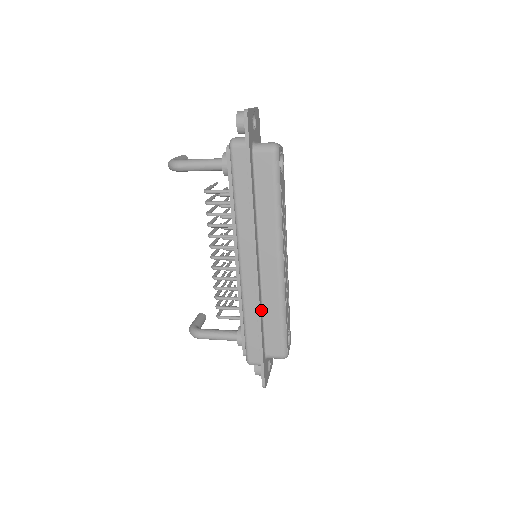
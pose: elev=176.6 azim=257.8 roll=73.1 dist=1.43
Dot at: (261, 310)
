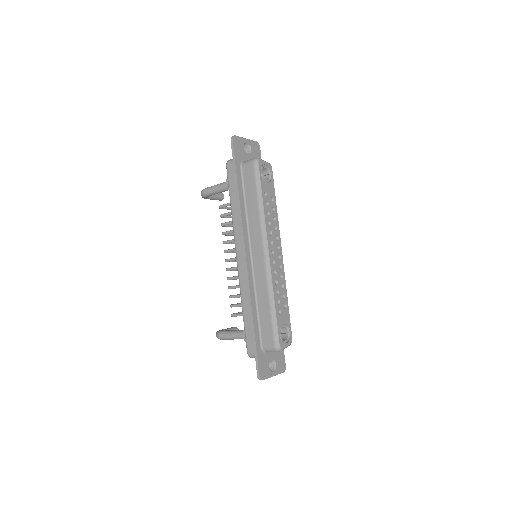
Dot at: (254, 299)
